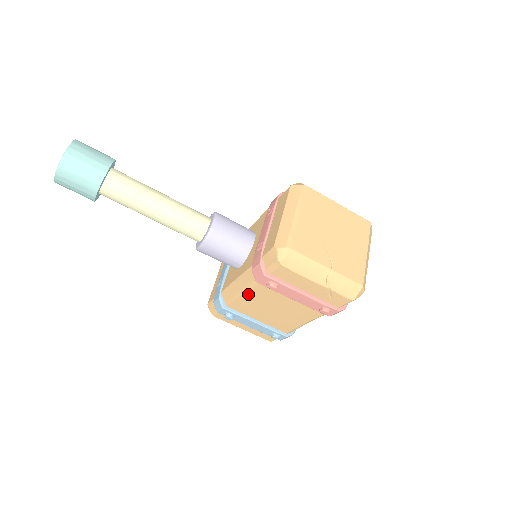
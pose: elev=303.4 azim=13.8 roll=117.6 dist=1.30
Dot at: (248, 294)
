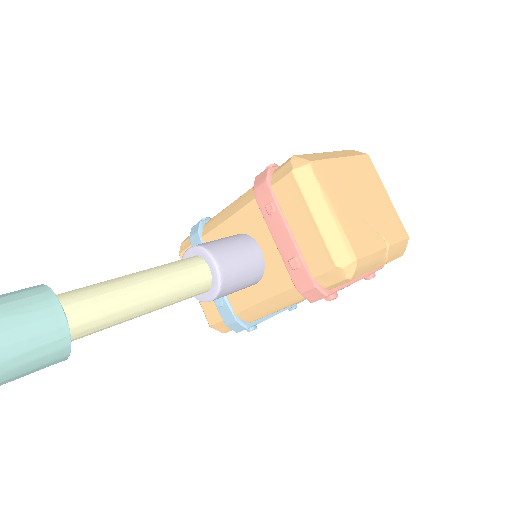
Dot at: occluded
